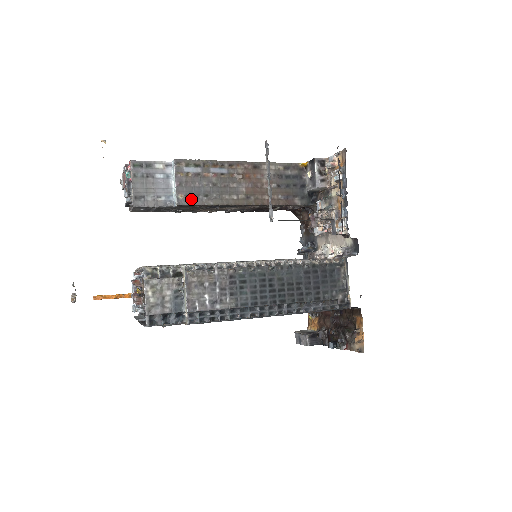
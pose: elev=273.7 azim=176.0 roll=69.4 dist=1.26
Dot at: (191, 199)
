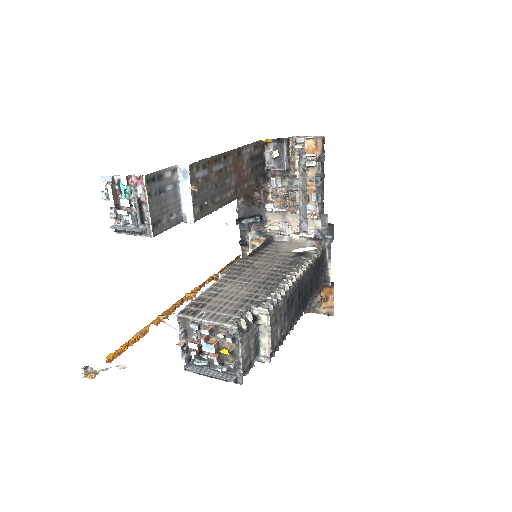
Dot at: (203, 210)
